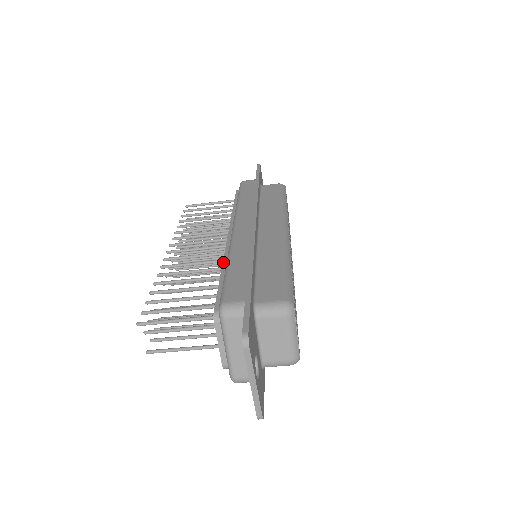
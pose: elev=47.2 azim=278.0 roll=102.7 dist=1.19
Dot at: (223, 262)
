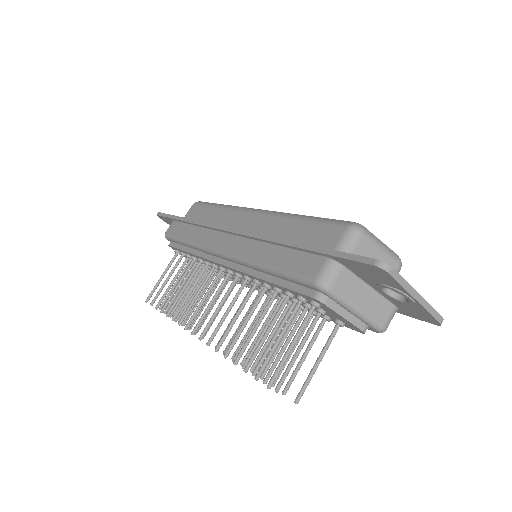
Dot at: (253, 276)
